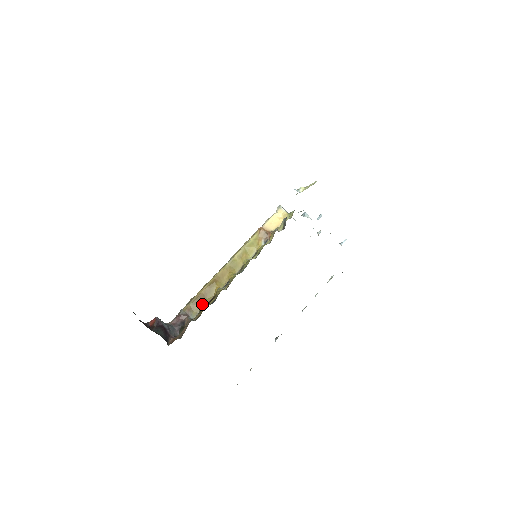
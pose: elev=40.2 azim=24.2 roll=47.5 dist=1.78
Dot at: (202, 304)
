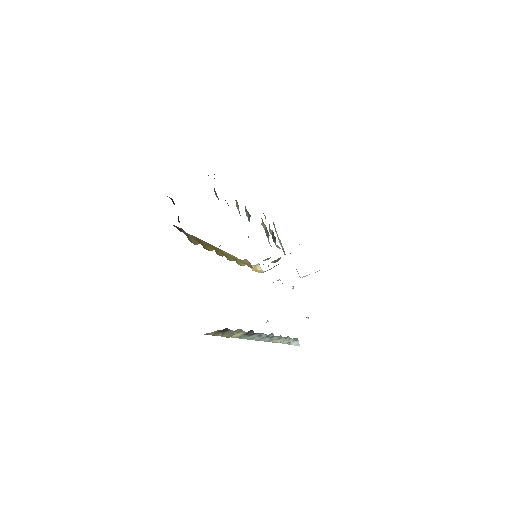
Dot at: occluded
